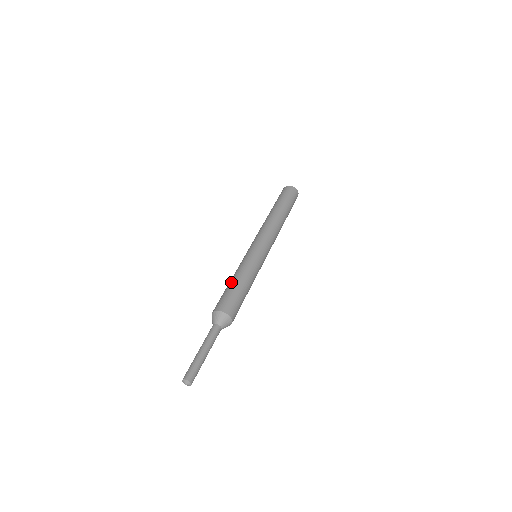
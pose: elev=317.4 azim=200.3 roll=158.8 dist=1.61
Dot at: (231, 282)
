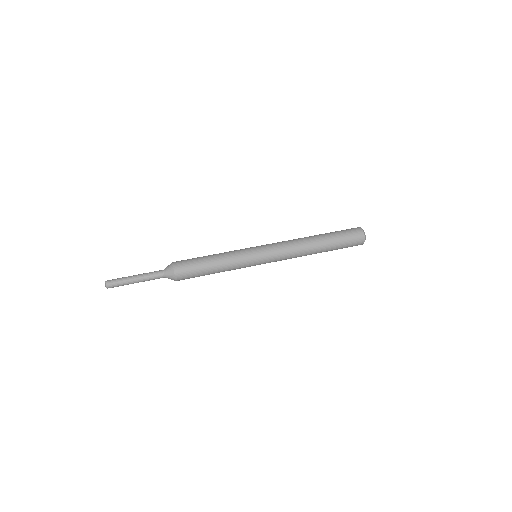
Dot at: occluded
